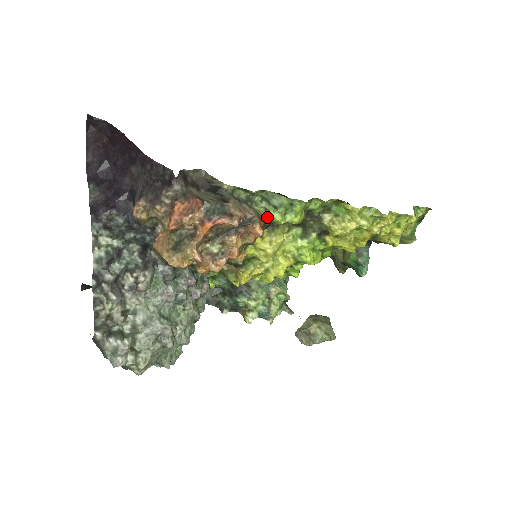
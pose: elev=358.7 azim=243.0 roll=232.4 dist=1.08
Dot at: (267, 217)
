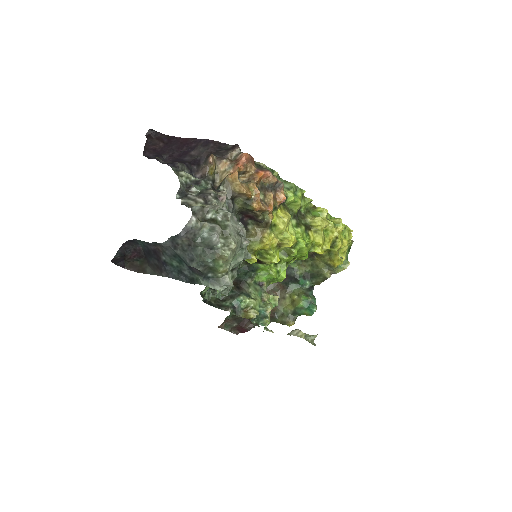
Dot at: (284, 193)
